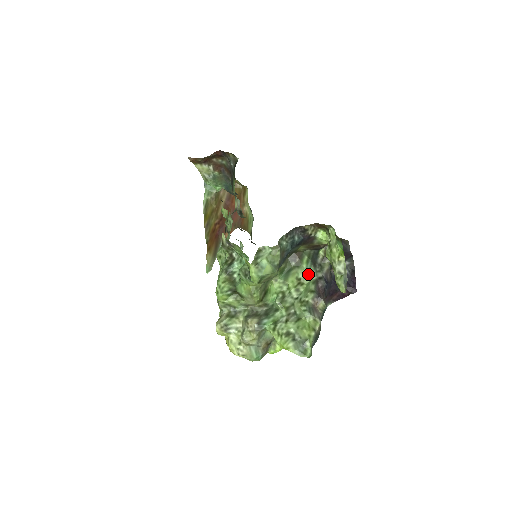
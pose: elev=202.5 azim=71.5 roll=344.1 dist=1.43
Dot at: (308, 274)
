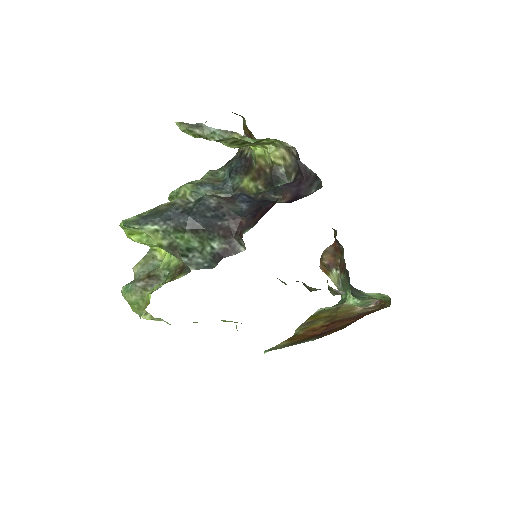
Dot at: occluded
